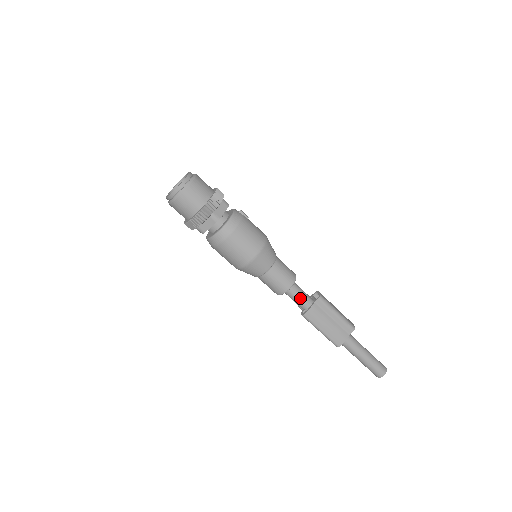
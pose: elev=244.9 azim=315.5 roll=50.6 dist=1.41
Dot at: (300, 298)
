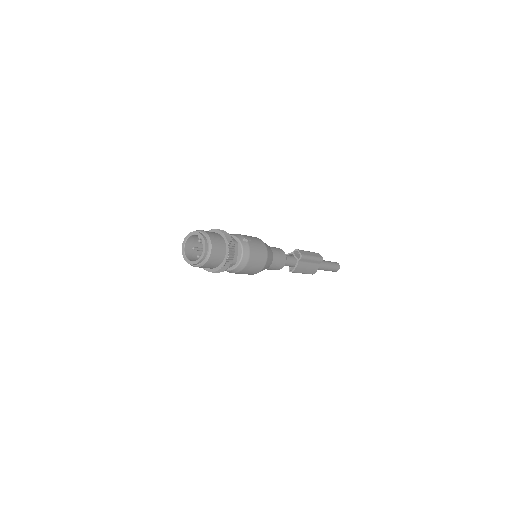
Dot at: (289, 264)
